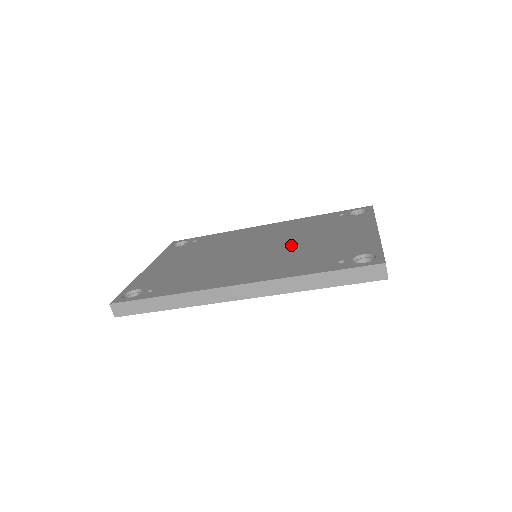
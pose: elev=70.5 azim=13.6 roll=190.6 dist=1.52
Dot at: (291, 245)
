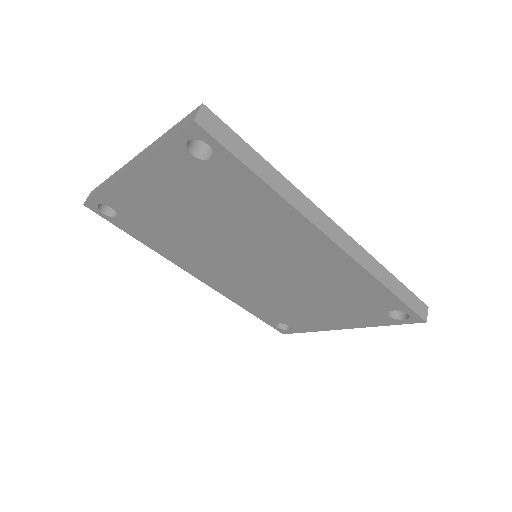
Dot at: occluded
